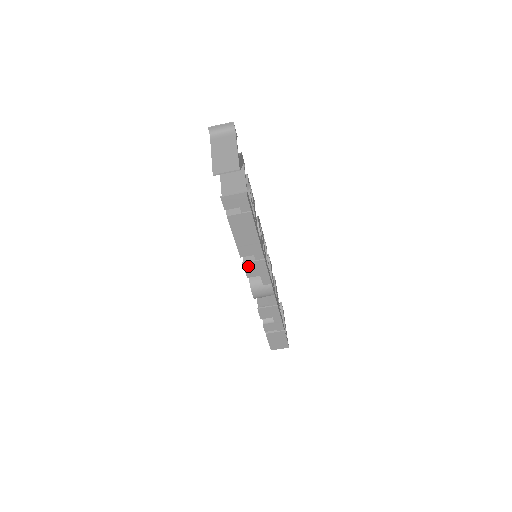
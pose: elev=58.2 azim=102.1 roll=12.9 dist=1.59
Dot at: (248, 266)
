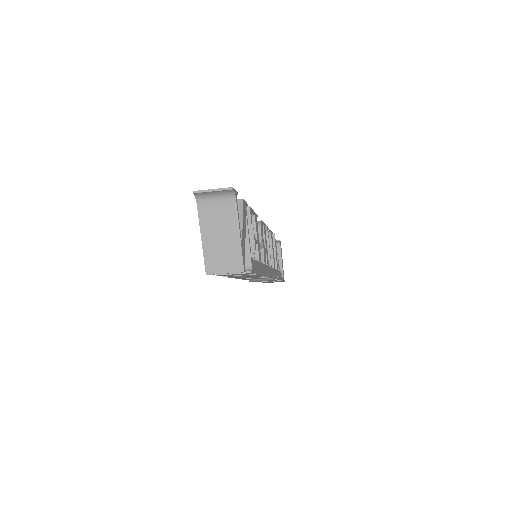
Dot at: occluded
